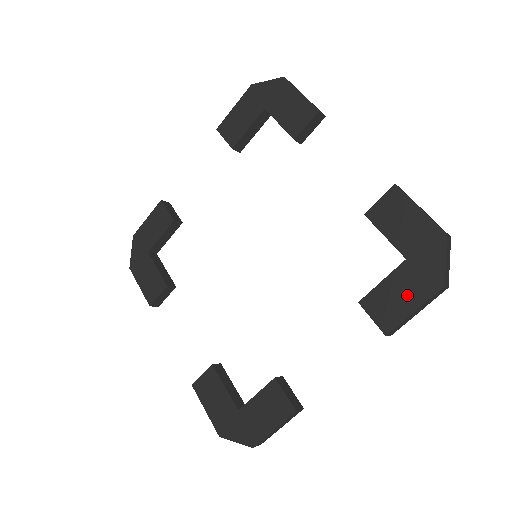
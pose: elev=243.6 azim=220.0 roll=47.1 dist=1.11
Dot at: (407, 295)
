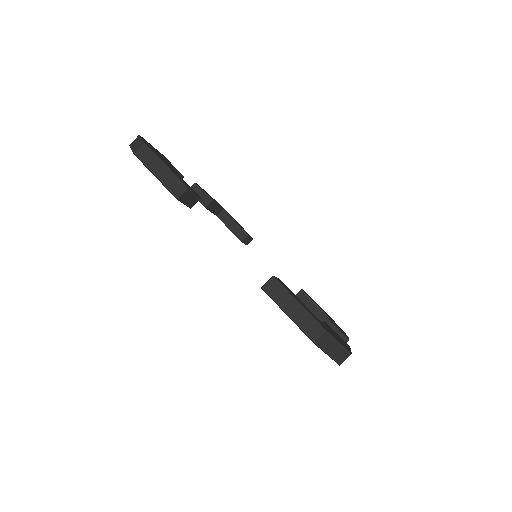
Dot at: occluded
